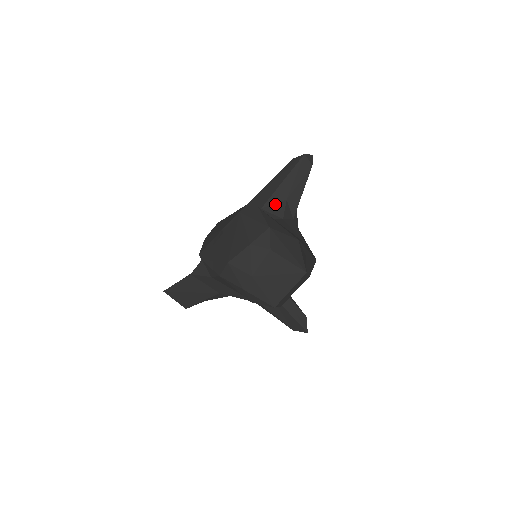
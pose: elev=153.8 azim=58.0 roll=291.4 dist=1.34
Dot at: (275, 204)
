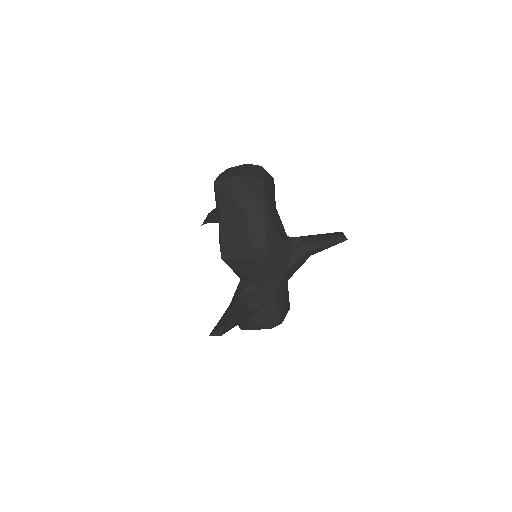
Dot at: occluded
